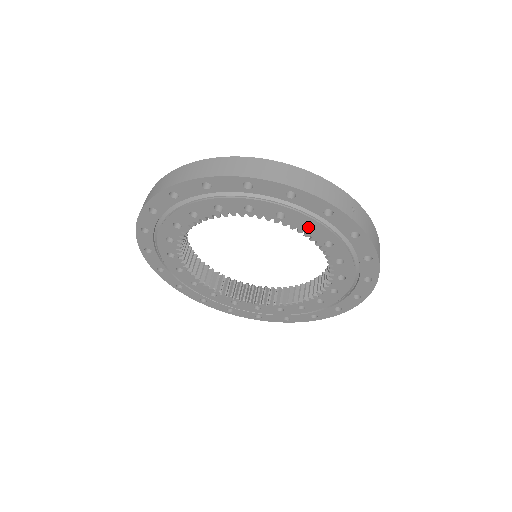
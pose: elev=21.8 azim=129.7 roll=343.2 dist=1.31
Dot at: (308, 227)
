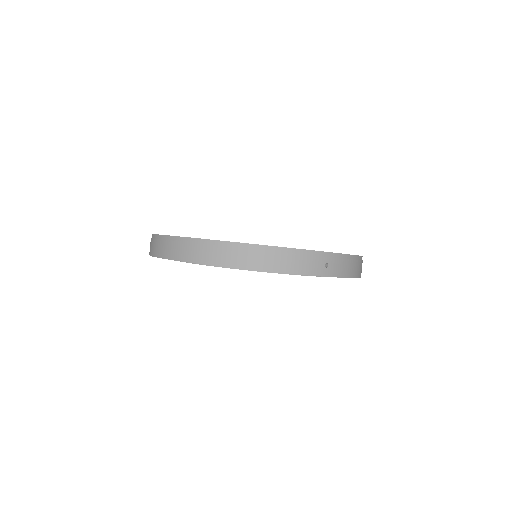
Dot at: occluded
